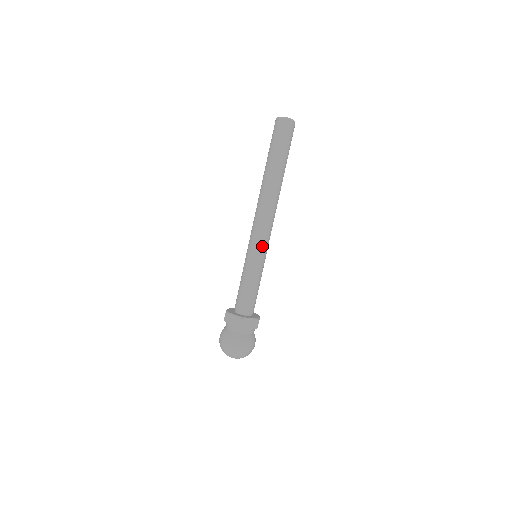
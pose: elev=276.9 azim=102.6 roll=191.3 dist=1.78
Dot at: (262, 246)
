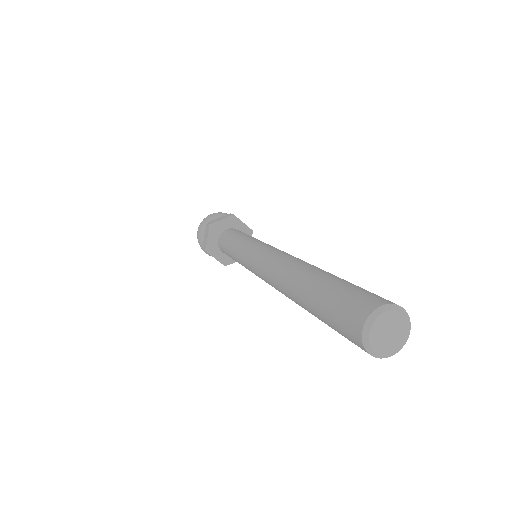
Dot at: (251, 271)
